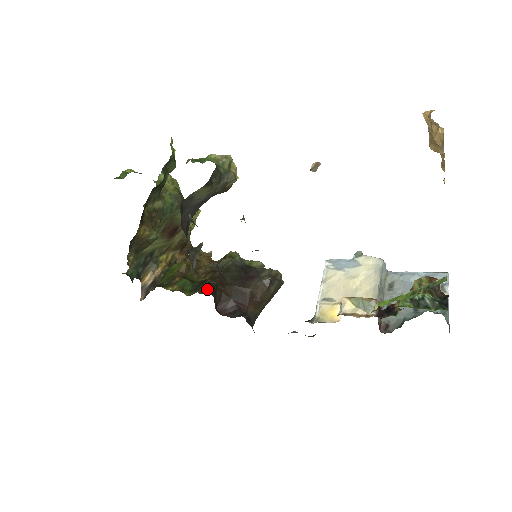
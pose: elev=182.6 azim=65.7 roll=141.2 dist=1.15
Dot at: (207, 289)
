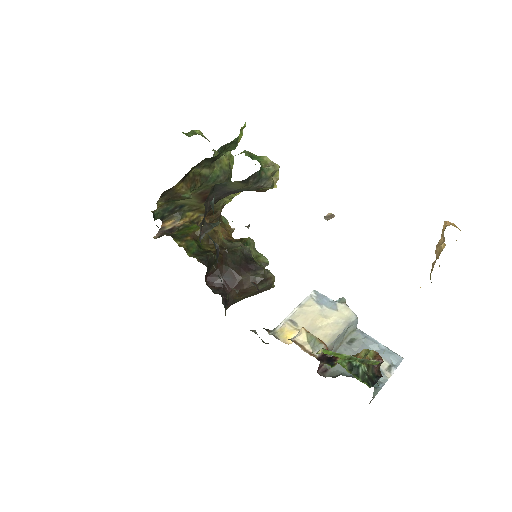
Dot at: (206, 259)
